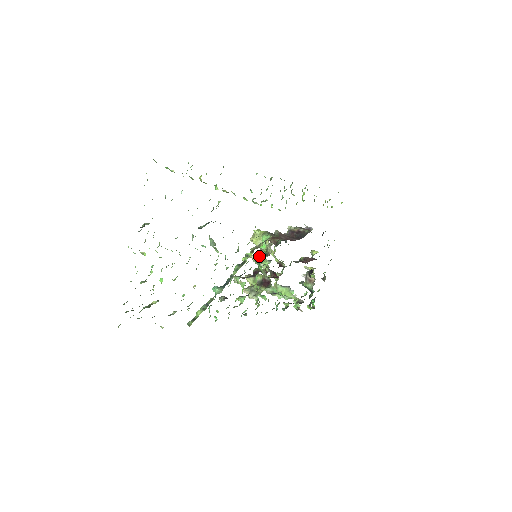
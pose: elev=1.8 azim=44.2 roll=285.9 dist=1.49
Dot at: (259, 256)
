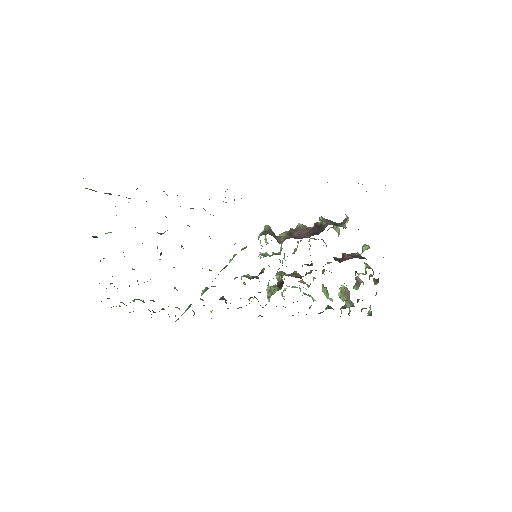
Dot at: (260, 256)
